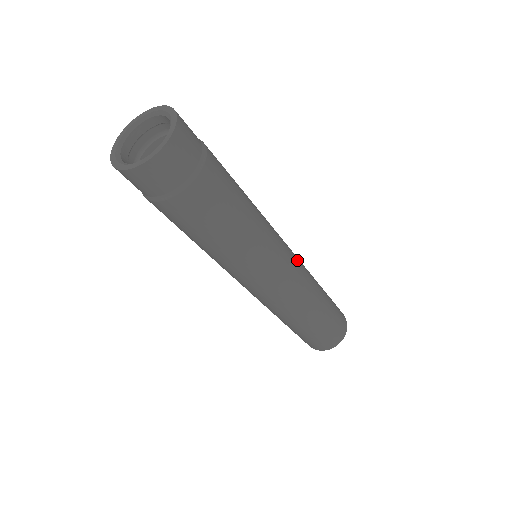
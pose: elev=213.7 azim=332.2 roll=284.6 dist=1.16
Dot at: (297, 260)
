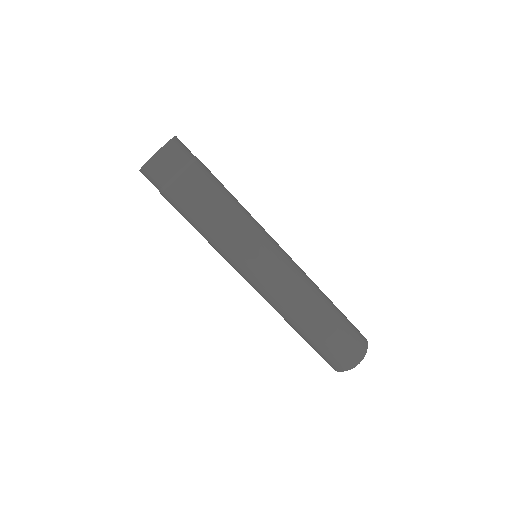
Dot at: (291, 258)
